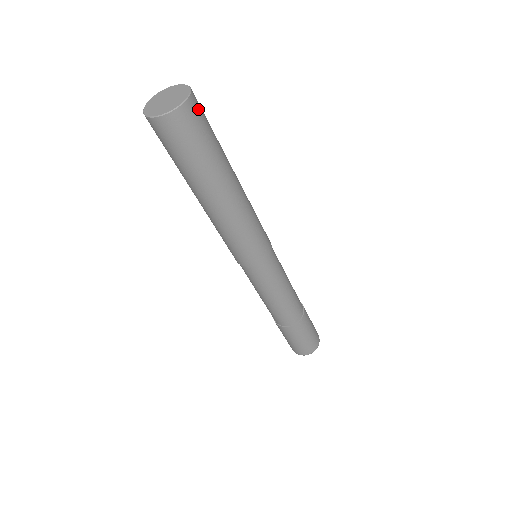
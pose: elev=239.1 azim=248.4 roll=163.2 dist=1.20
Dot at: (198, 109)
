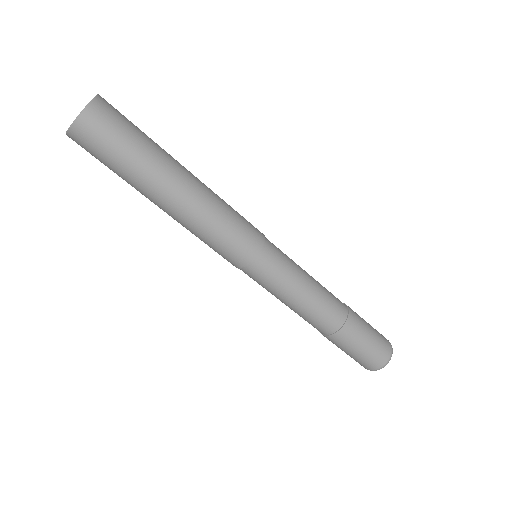
Dot at: (103, 118)
